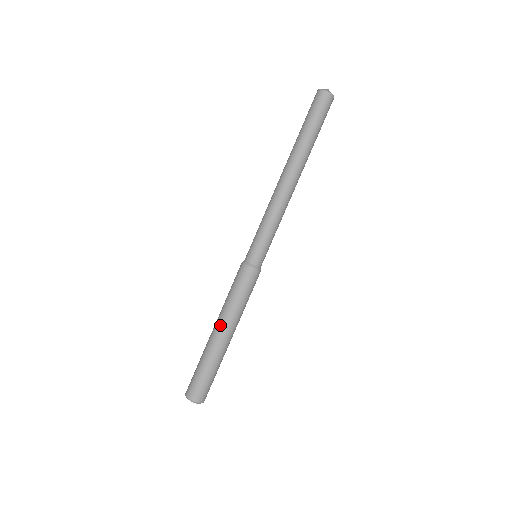
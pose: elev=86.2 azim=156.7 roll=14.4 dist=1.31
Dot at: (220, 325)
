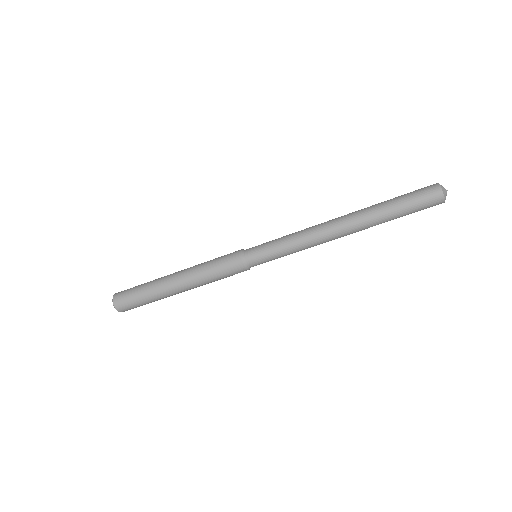
Dot at: (182, 281)
